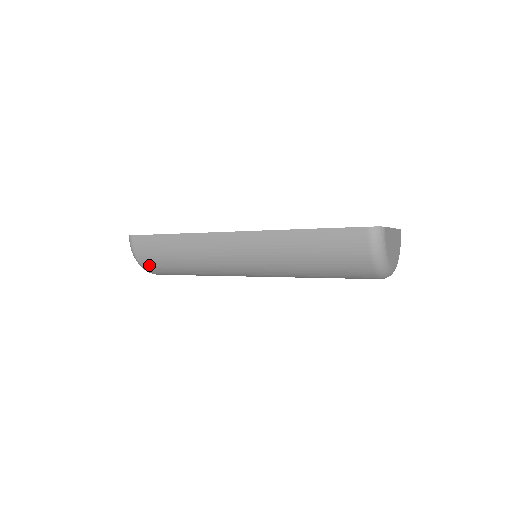
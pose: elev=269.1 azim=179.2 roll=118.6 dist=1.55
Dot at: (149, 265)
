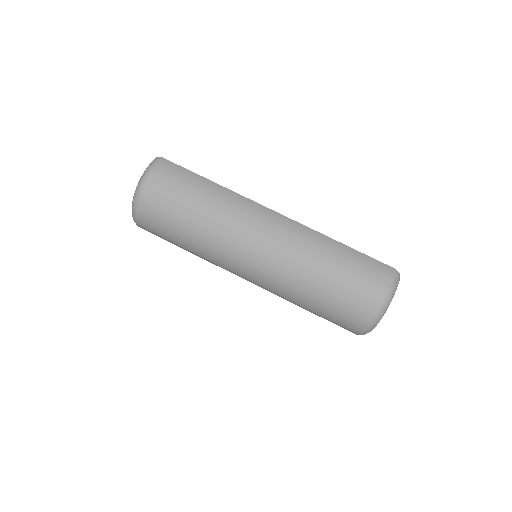
Dot at: (155, 190)
